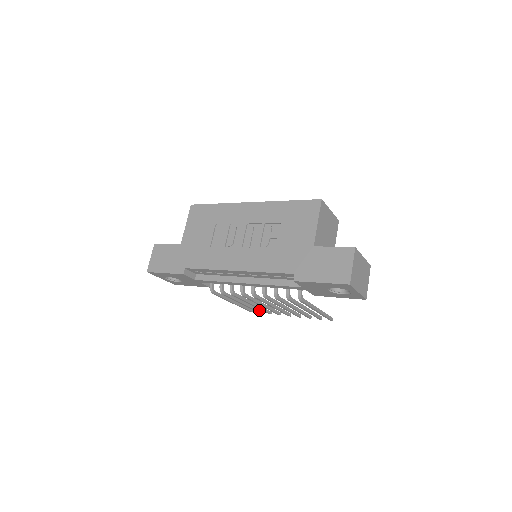
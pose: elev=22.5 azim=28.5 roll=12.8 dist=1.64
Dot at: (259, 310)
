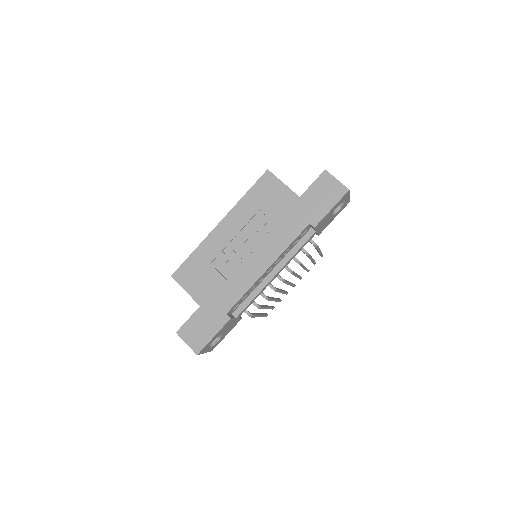
Dot at: occluded
